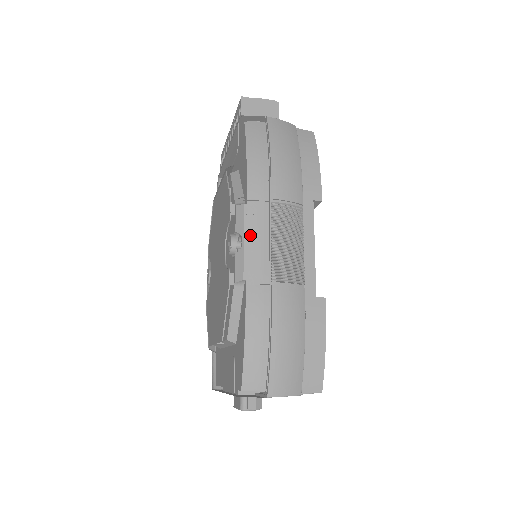
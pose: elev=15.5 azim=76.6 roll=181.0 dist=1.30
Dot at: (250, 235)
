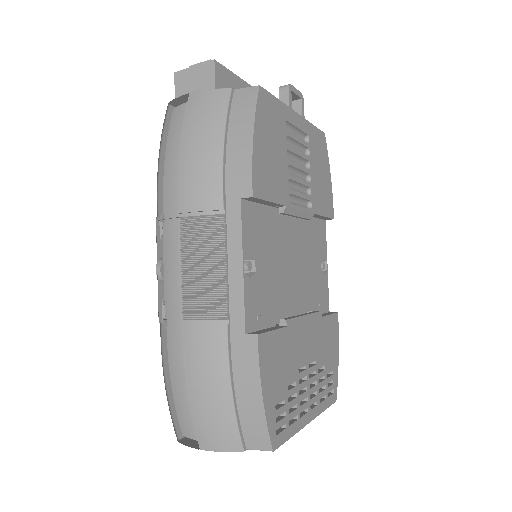
Dot at: (167, 262)
